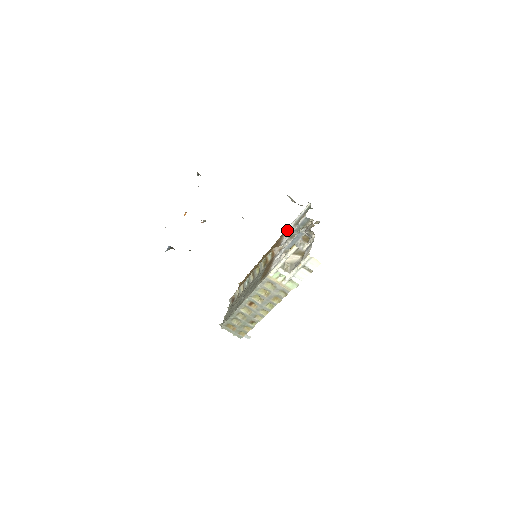
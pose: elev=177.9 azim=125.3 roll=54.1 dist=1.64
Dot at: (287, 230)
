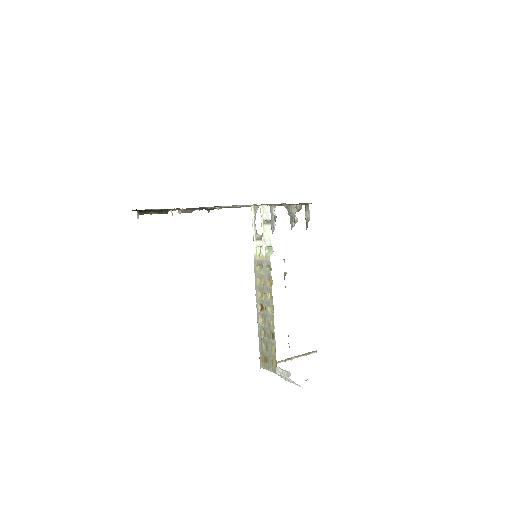
Dot at: occluded
